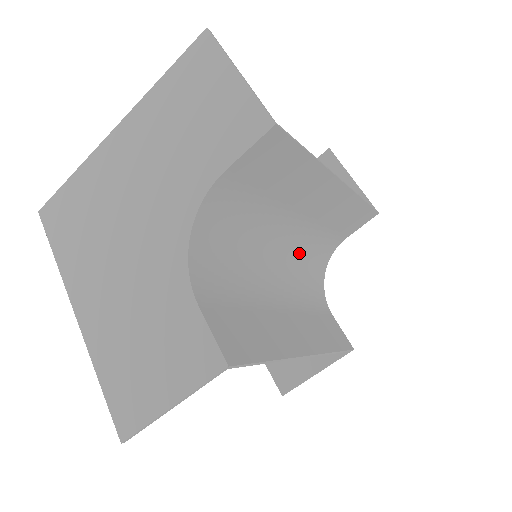
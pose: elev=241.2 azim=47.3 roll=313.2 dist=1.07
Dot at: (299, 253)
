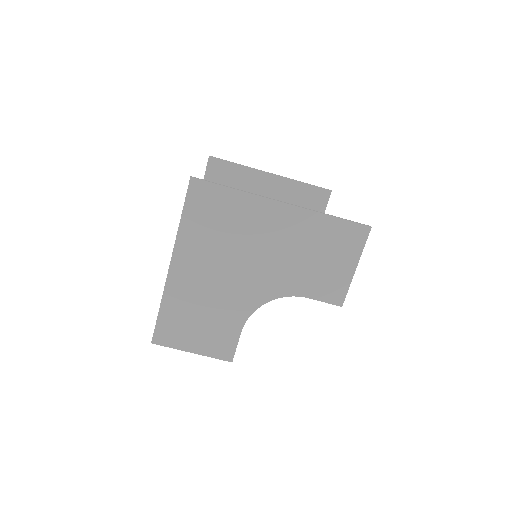
Dot at: occluded
